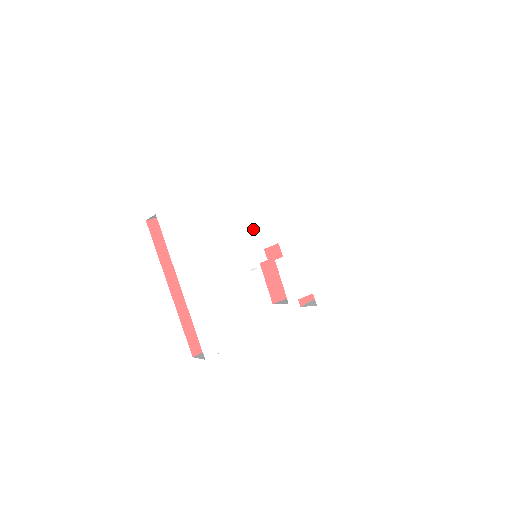
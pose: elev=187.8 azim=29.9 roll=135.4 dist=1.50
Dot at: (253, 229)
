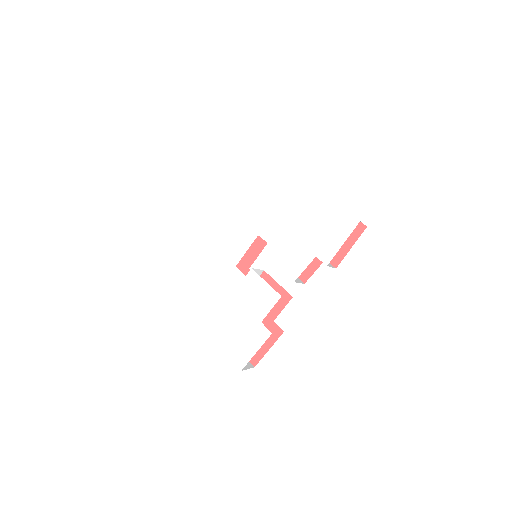
Dot at: (231, 240)
